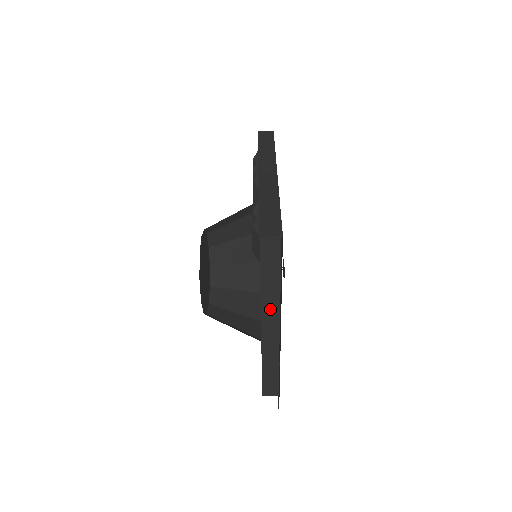
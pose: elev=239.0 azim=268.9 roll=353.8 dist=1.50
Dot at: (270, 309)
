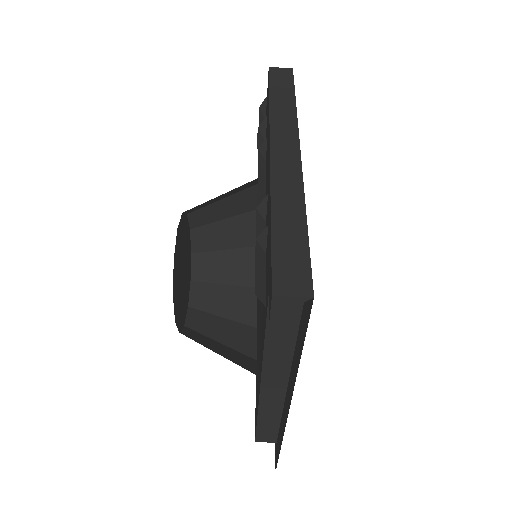
Dot at: (276, 365)
